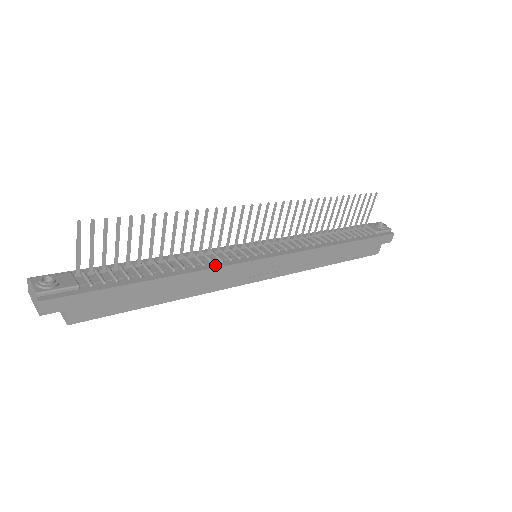
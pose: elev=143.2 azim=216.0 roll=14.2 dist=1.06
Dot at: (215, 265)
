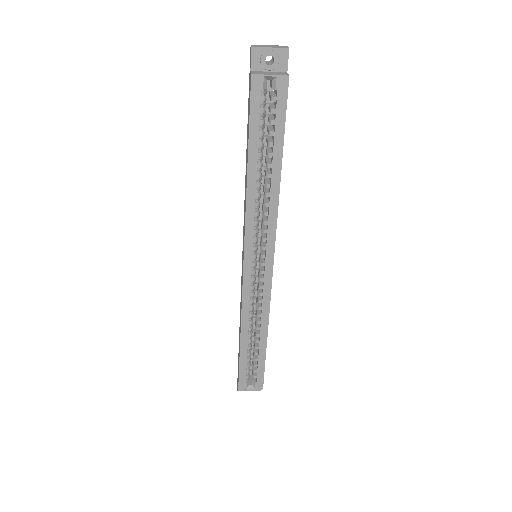
Dot at: occluded
